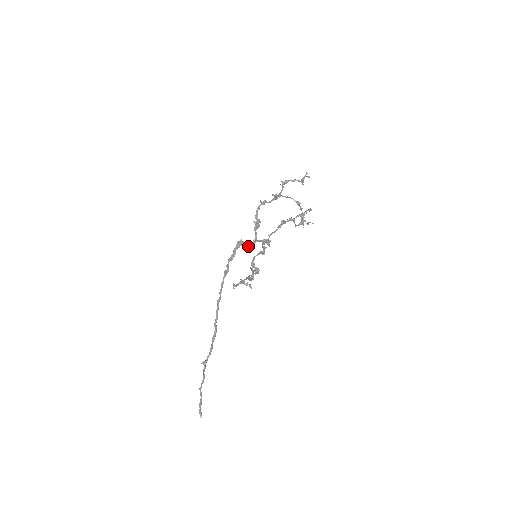
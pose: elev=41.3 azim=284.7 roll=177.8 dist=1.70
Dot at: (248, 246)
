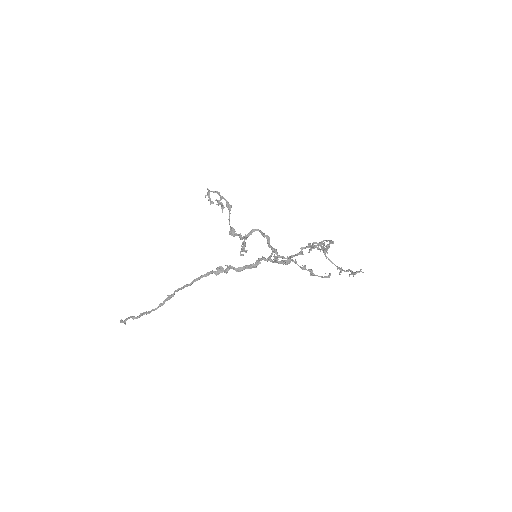
Dot at: occluded
